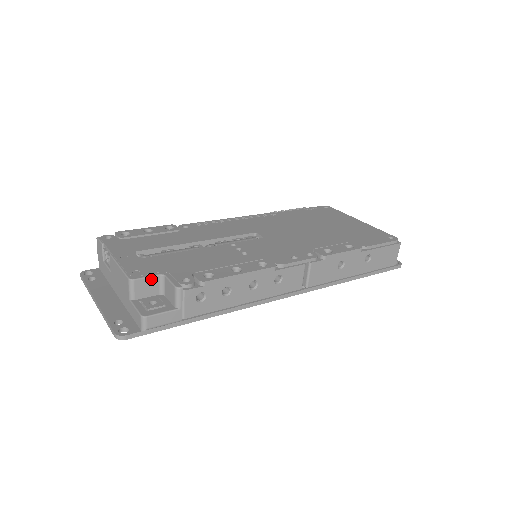
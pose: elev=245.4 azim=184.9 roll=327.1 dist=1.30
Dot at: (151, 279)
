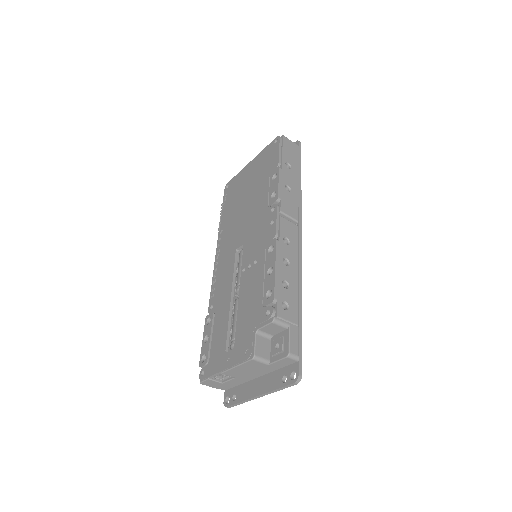
Dot at: (257, 342)
